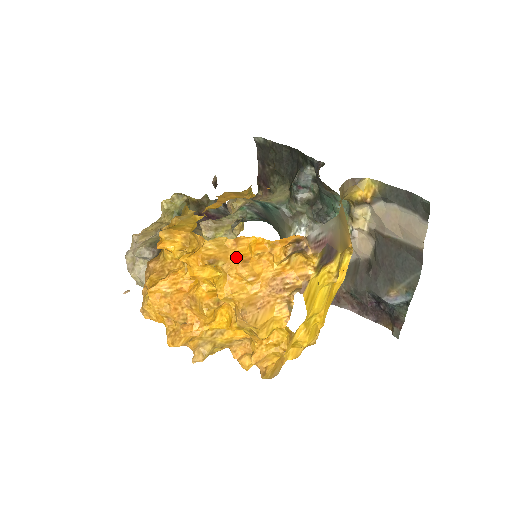
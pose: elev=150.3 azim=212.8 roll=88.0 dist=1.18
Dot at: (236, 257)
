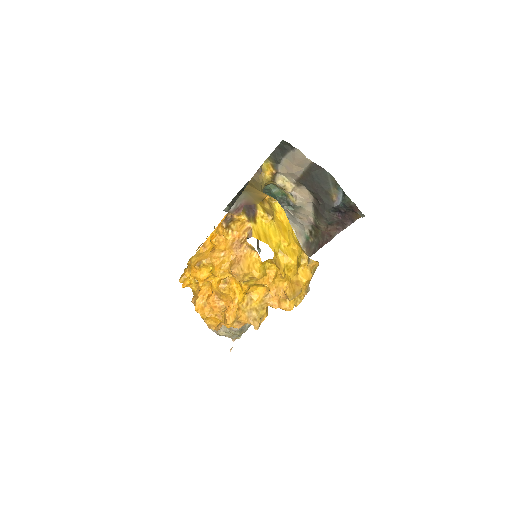
Dot at: (209, 253)
